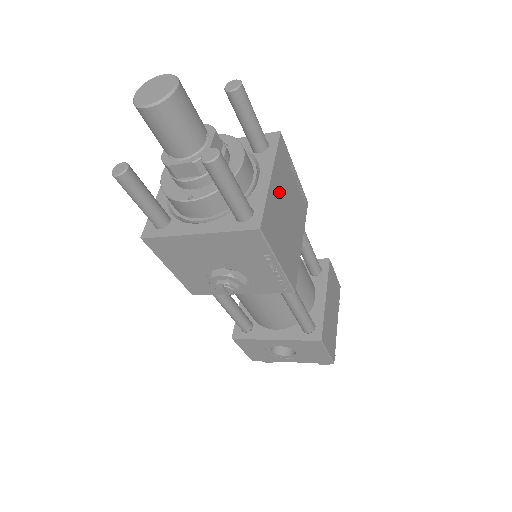
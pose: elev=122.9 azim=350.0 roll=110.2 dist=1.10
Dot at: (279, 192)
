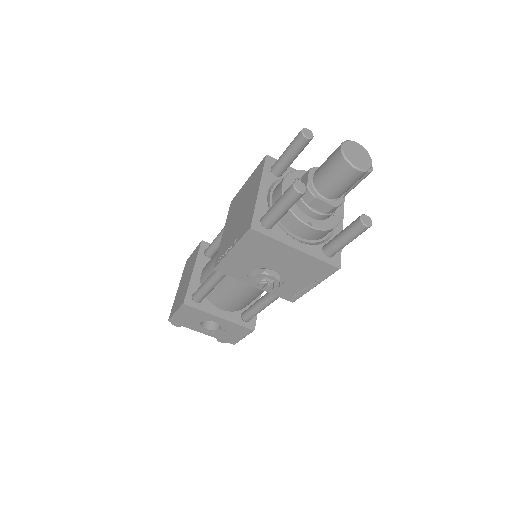
Dot at: occluded
